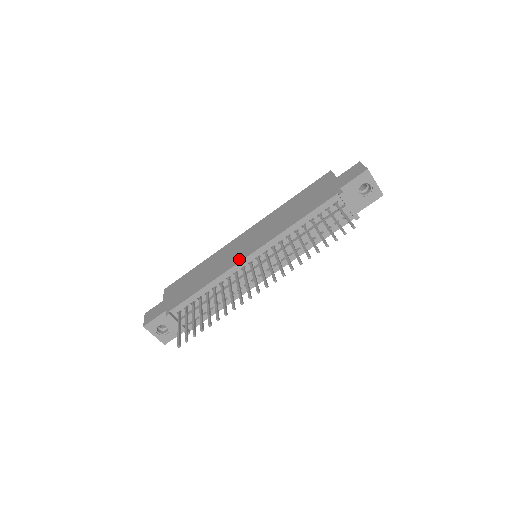
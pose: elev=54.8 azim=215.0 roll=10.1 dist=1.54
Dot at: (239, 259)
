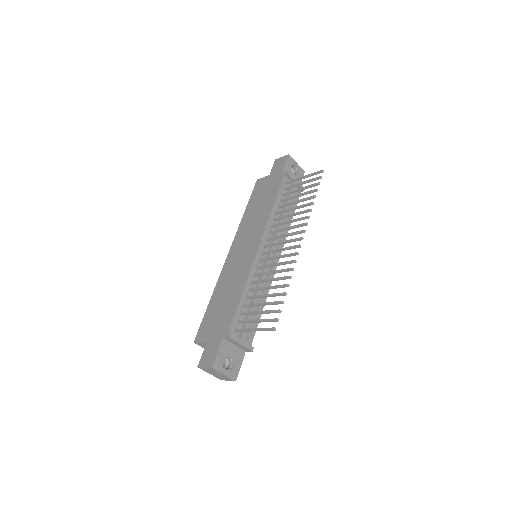
Dot at: (252, 256)
